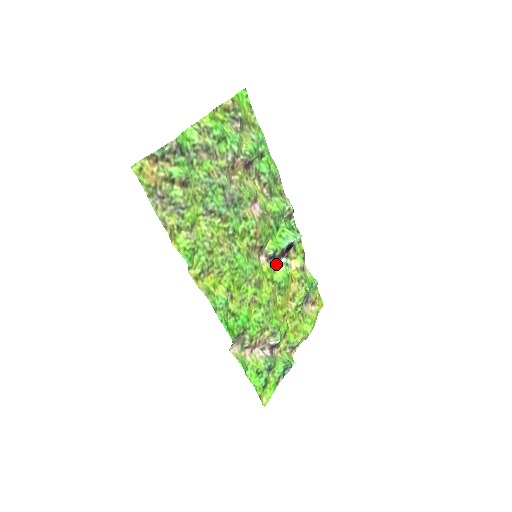
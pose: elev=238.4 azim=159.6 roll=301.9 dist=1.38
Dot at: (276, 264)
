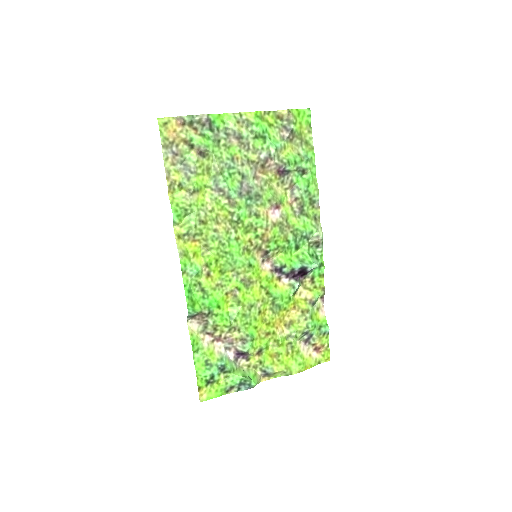
Dot at: (283, 281)
